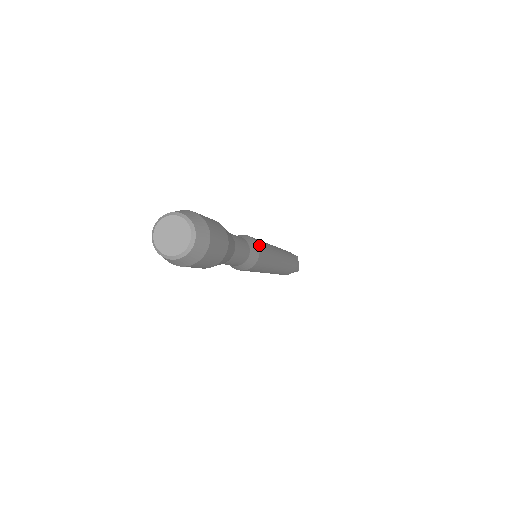
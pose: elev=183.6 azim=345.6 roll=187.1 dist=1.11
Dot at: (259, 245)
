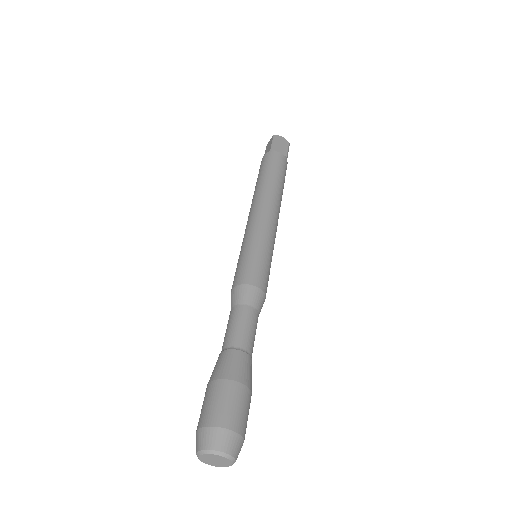
Dot at: occluded
